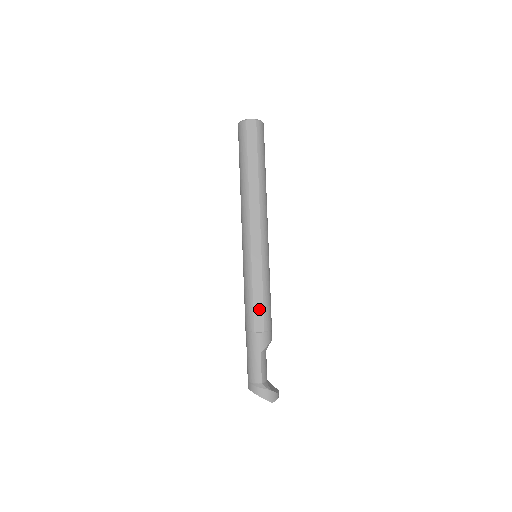
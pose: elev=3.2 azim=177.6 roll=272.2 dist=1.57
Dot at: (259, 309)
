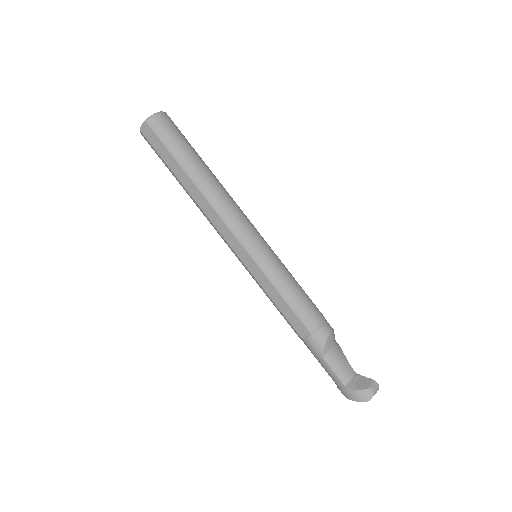
Dot at: (290, 314)
